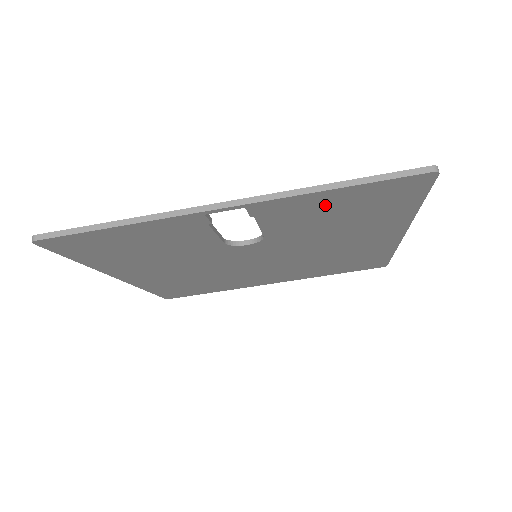
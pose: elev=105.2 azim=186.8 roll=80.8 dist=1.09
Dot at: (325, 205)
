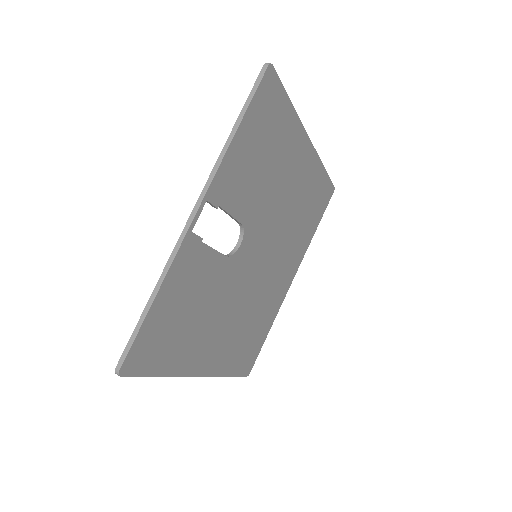
Dot at: (245, 154)
